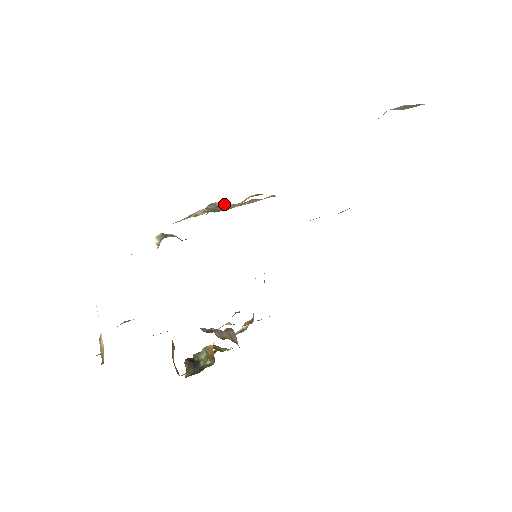
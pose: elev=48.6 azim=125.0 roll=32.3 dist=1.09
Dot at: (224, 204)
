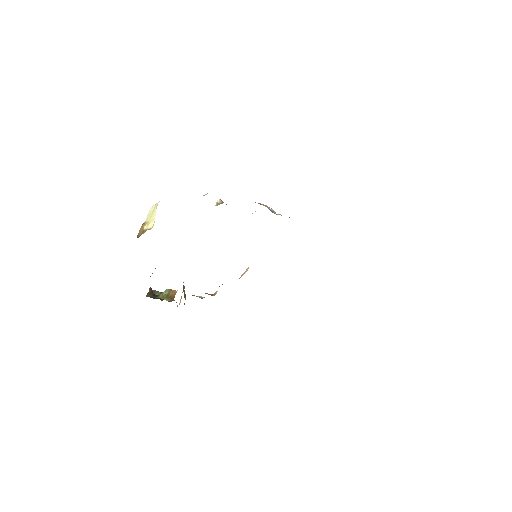
Dot at: (275, 212)
